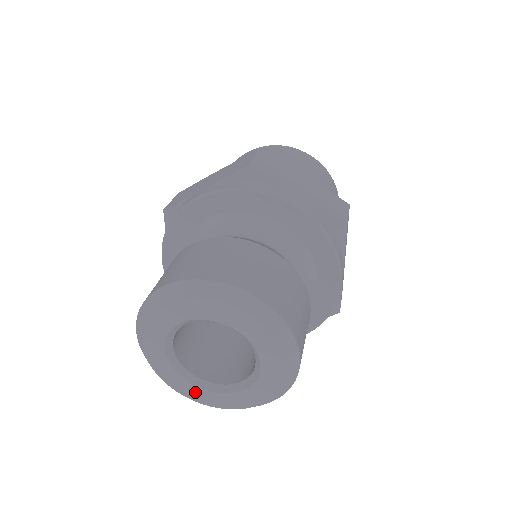
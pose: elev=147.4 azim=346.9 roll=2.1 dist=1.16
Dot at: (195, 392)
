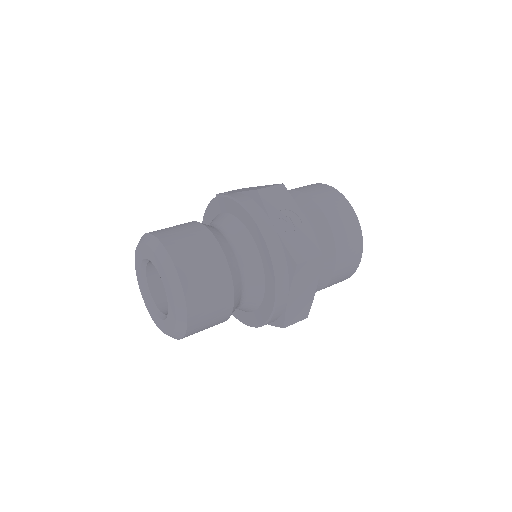
Dot at: (164, 326)
